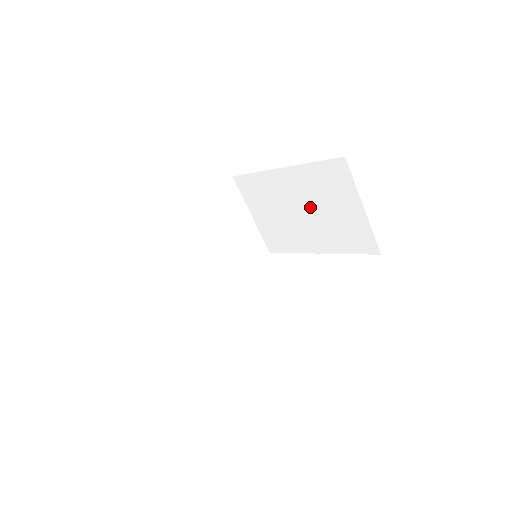
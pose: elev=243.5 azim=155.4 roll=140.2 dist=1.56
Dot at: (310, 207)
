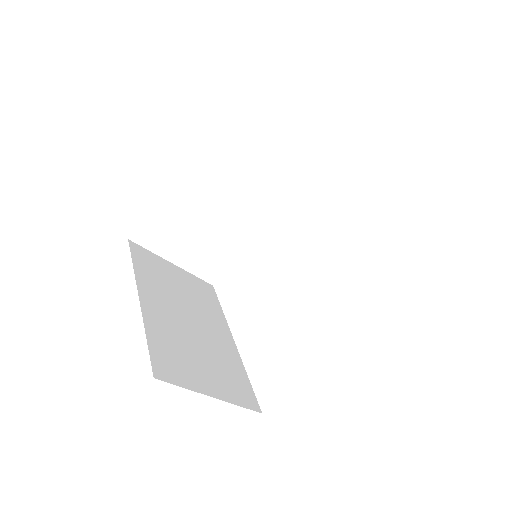
Dot at: occluded
